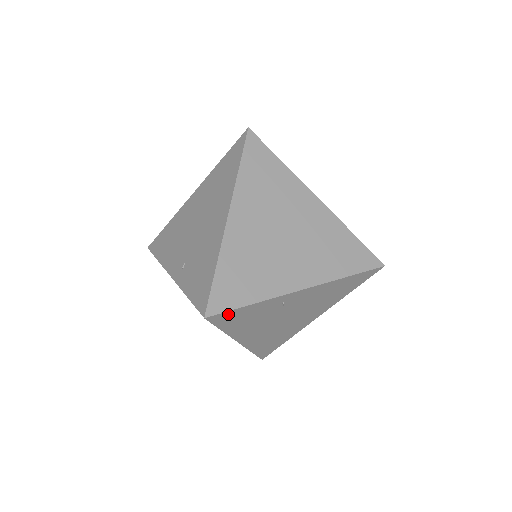
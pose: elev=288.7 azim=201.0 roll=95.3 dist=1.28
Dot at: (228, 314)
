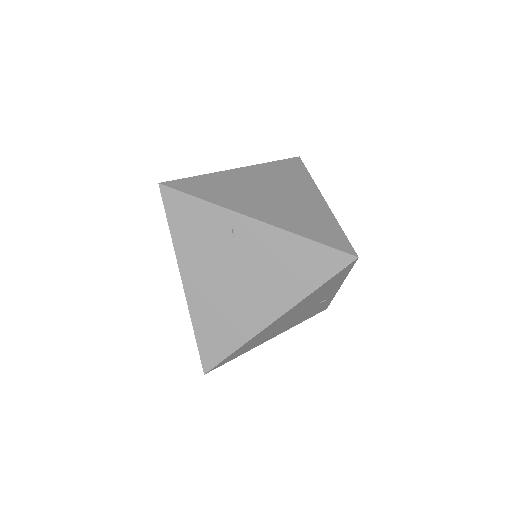
Dot at: (179, 198)
